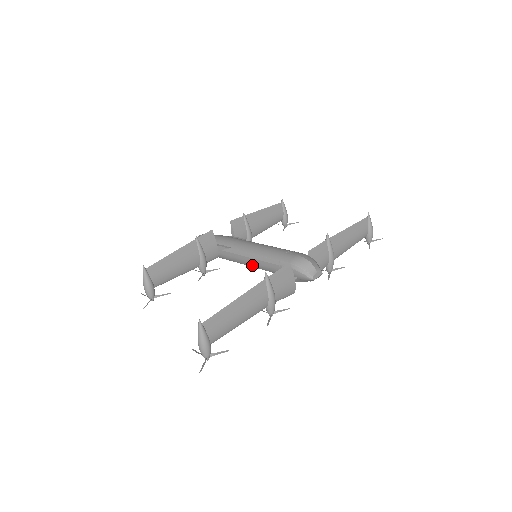
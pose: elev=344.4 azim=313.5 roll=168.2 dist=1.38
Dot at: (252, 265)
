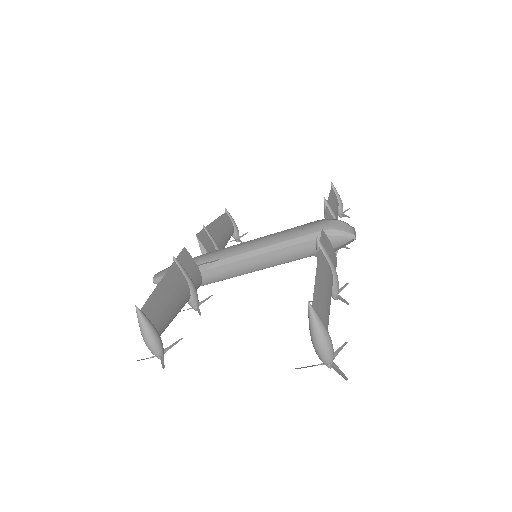
Dot at: (259, 266)
